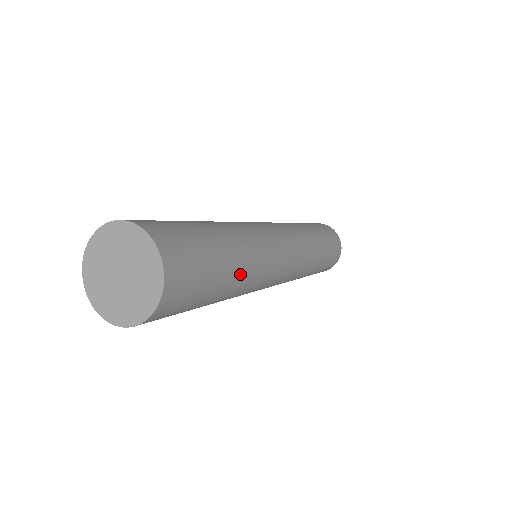
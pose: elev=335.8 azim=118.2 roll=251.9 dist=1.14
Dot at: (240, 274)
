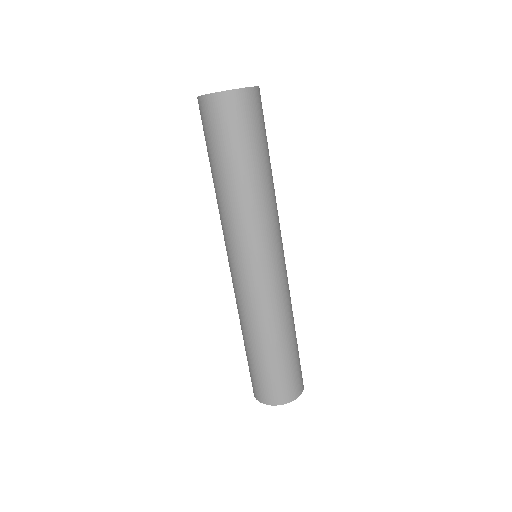
Dot at: (265, 179)
